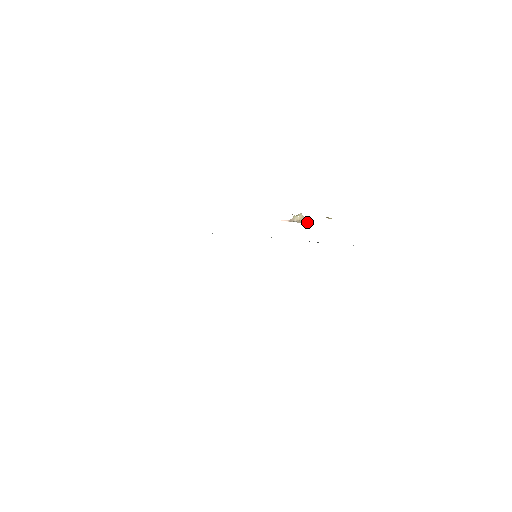
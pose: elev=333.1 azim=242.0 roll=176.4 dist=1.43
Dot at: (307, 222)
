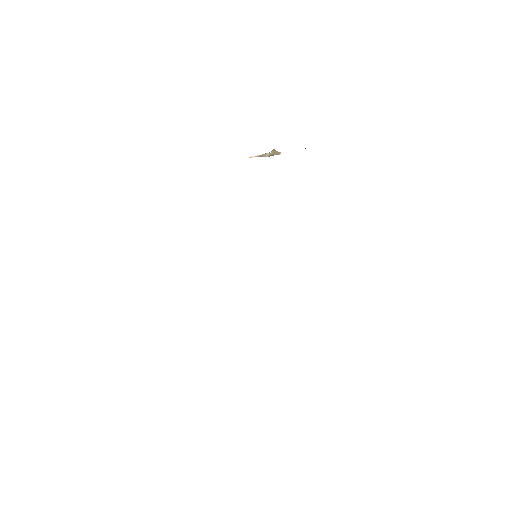
Dot at: (279, 154)
